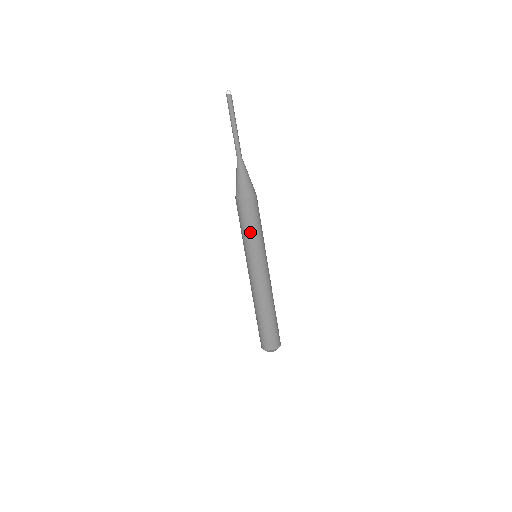
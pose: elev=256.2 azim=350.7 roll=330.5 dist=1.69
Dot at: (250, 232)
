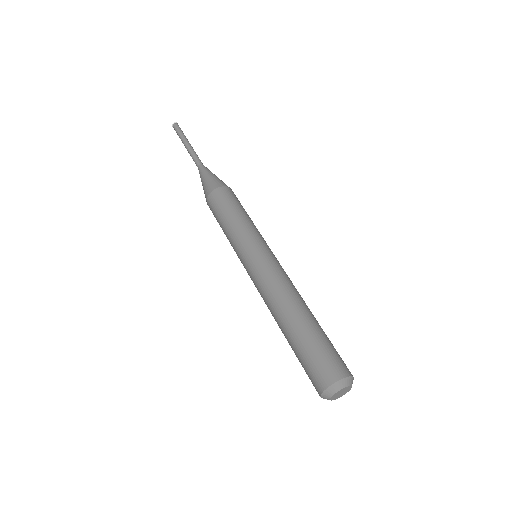
Dot at: (247, 217)
